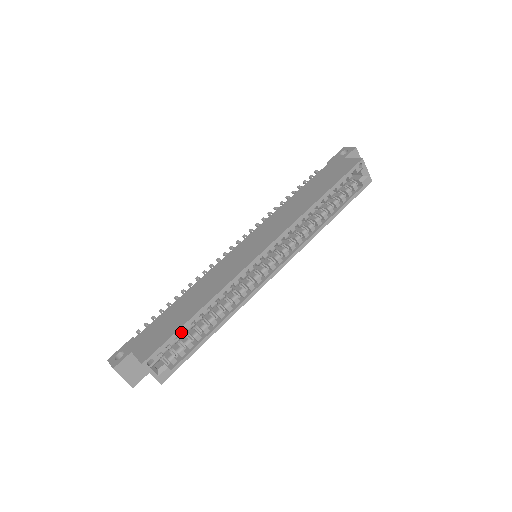
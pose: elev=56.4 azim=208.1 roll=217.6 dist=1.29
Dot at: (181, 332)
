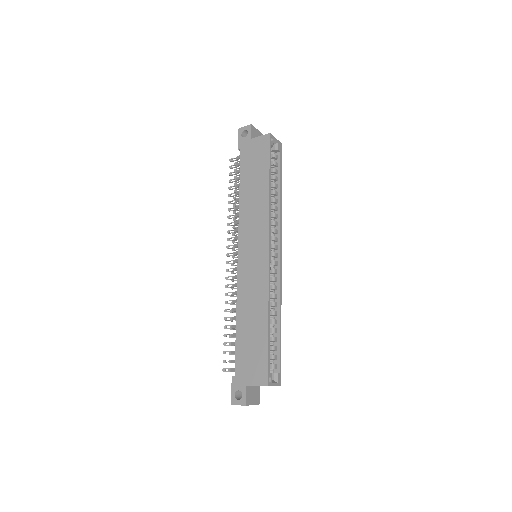
Dot at: (268, 346)
